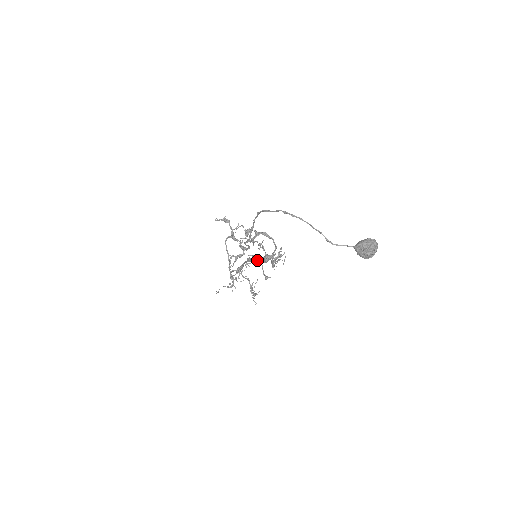
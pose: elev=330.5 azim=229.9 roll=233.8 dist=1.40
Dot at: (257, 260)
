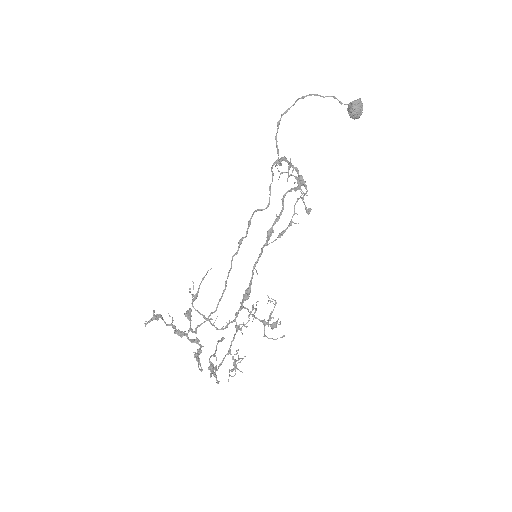
Dot at: (296, 187)
